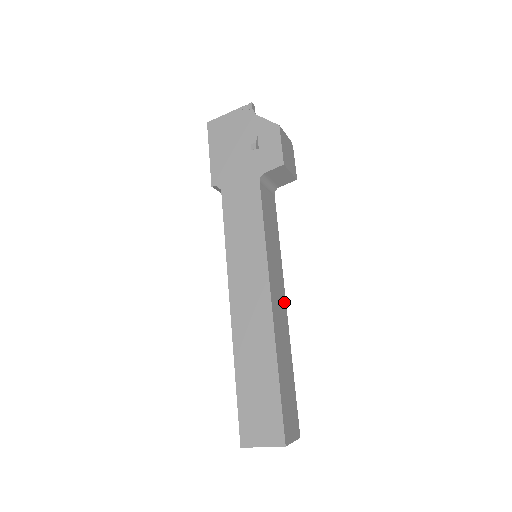
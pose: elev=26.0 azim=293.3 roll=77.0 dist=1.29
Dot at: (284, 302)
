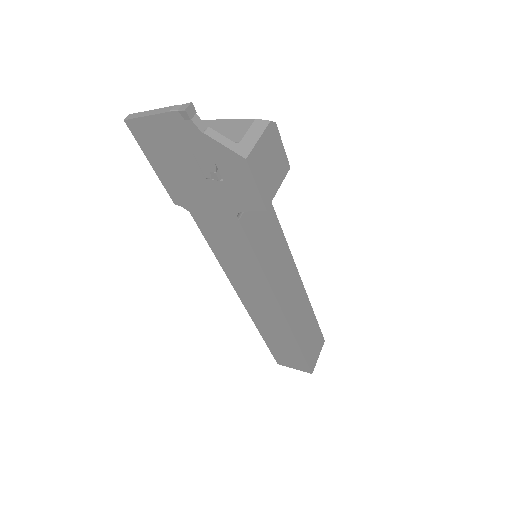
Dot at: (296, 277)
